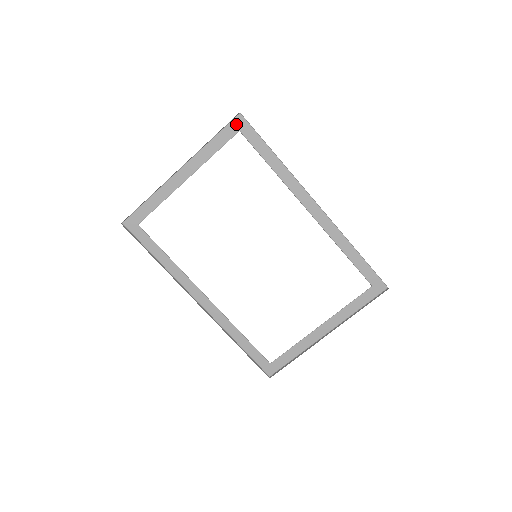
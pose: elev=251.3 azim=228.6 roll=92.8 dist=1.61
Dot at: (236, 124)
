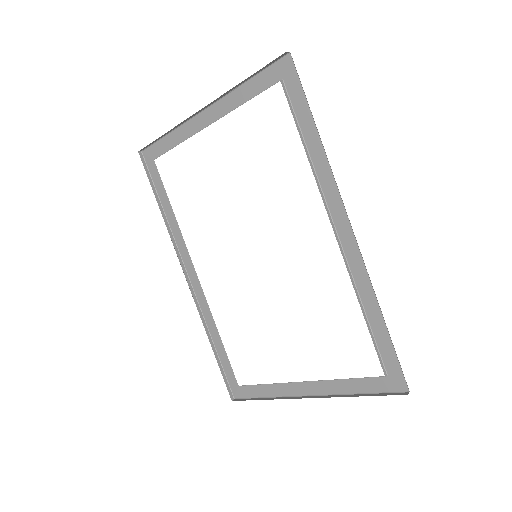
Dot at: (281, 68)
